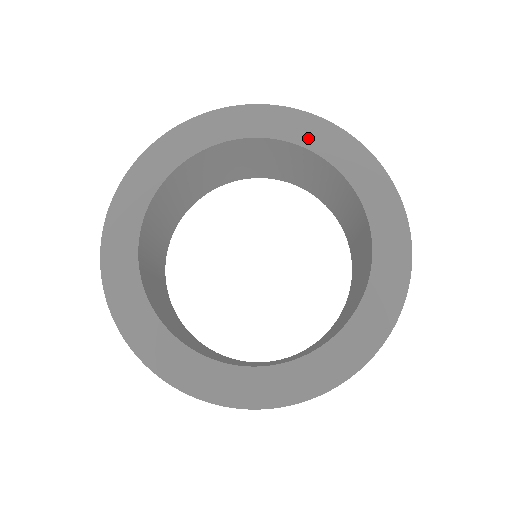
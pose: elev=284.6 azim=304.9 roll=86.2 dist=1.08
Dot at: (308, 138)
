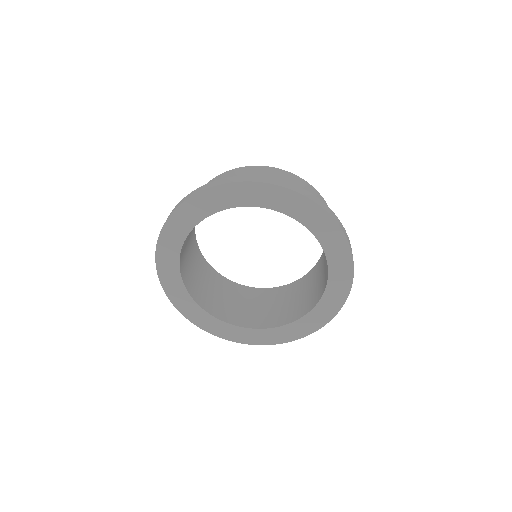
Dot at: (254, 200)
